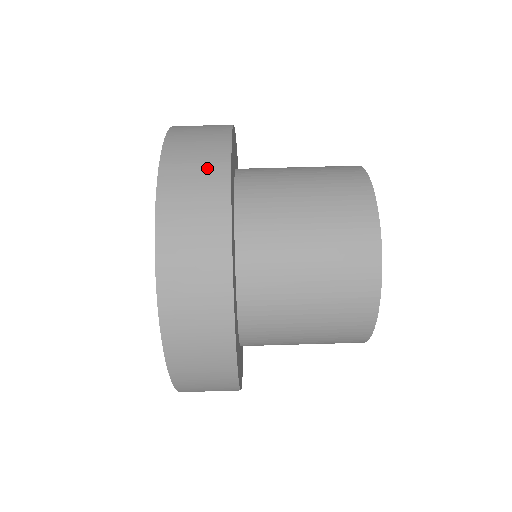
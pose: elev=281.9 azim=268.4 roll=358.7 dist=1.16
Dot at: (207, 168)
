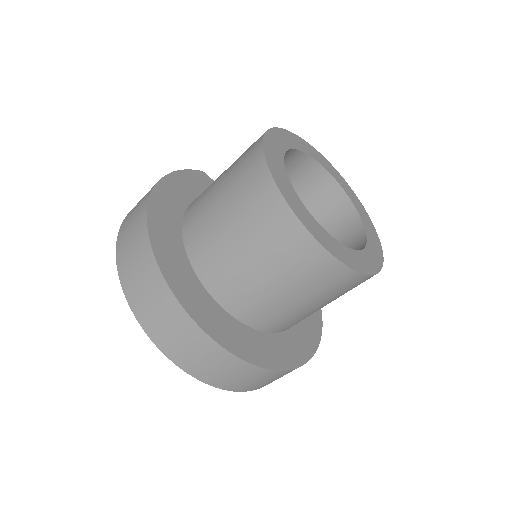
Dot at: (173, 321)
